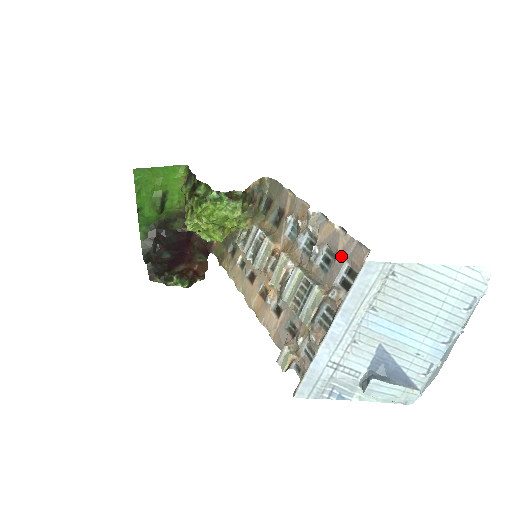
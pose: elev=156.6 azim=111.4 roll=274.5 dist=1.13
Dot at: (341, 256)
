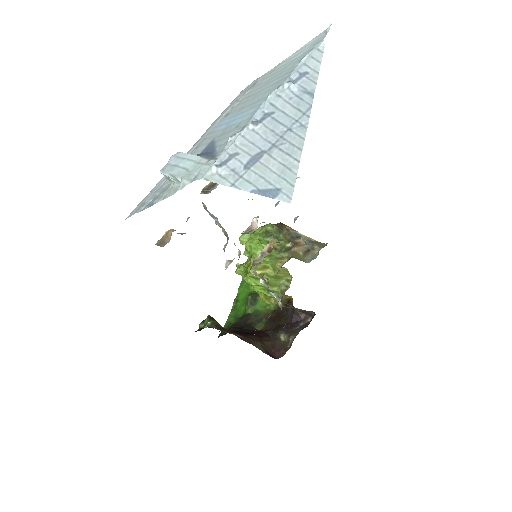
Dot at: occluded
